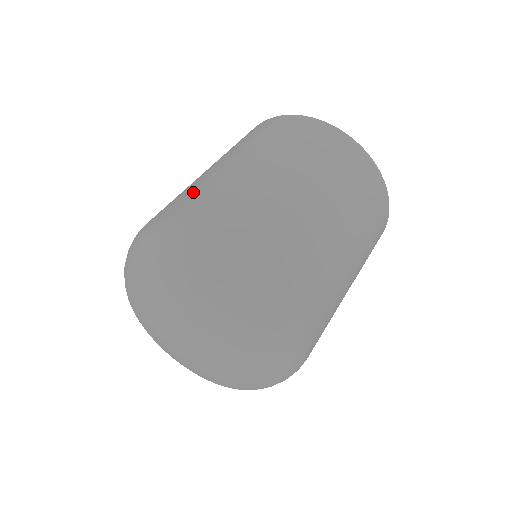
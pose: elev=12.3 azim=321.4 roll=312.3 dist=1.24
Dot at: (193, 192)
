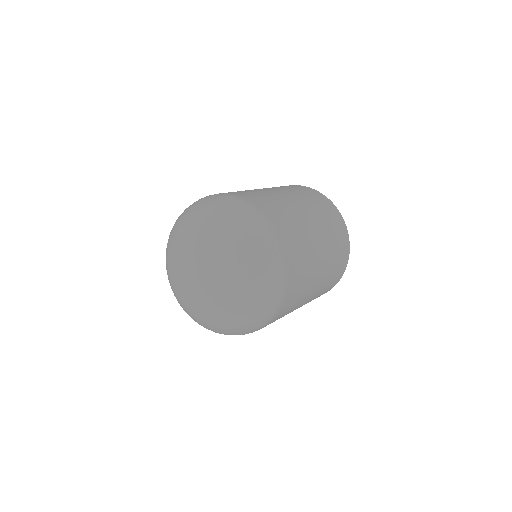
Dot at: occluded
